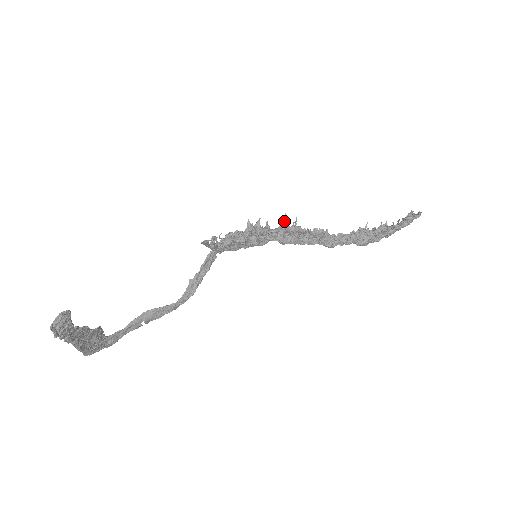
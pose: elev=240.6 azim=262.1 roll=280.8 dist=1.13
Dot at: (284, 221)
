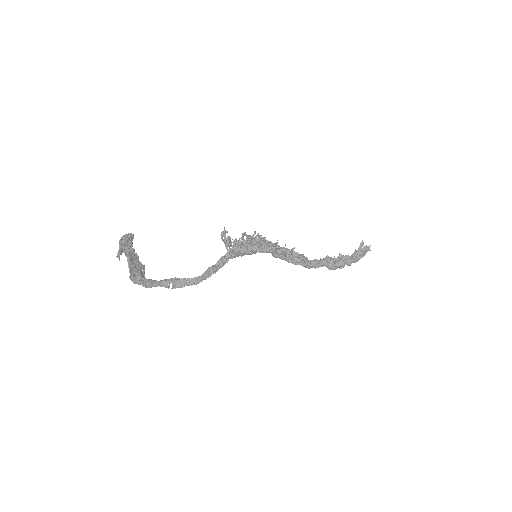
Dot at: (277, 243)
